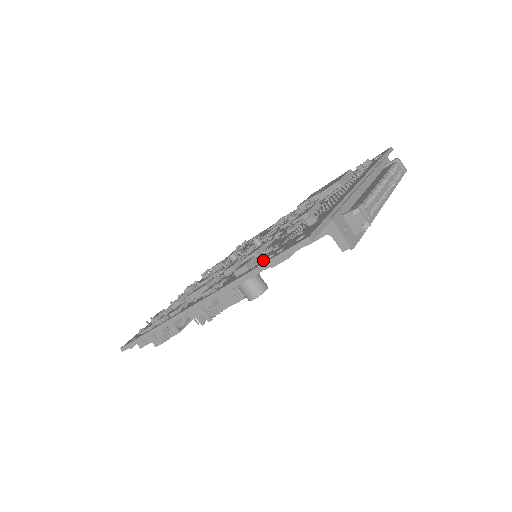
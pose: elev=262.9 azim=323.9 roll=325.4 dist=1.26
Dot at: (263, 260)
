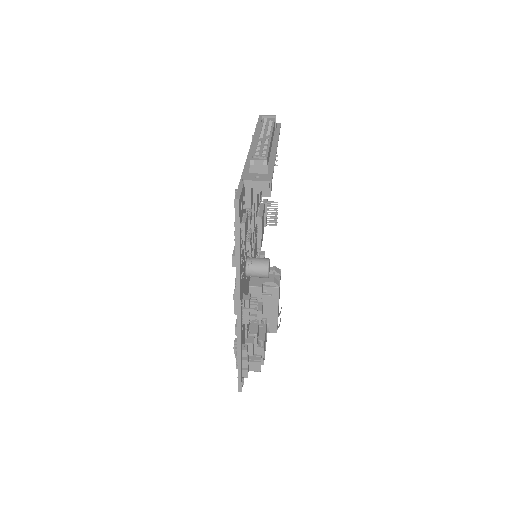
Dot at: (235, 240)
